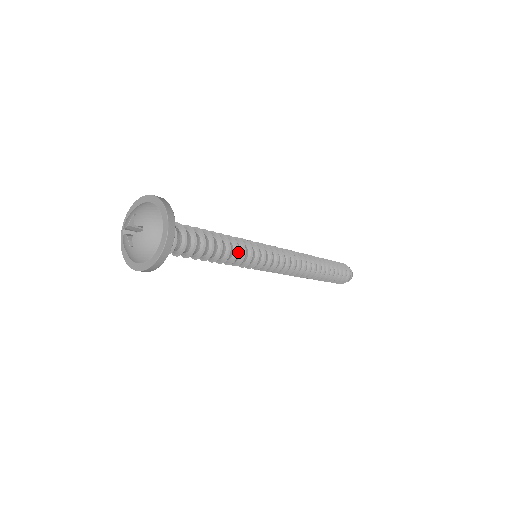
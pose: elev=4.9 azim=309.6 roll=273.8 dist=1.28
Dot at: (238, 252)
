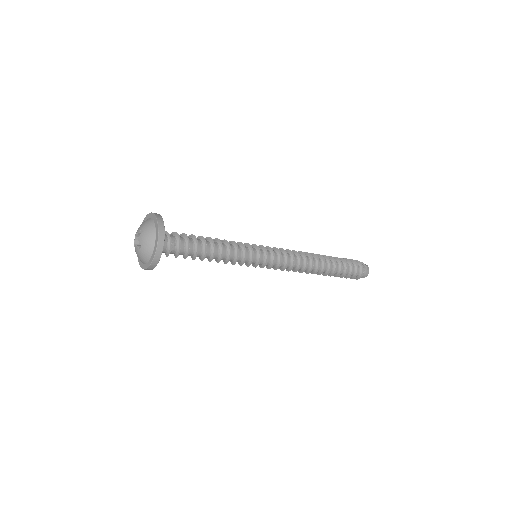
Dot at: (231, 259)
